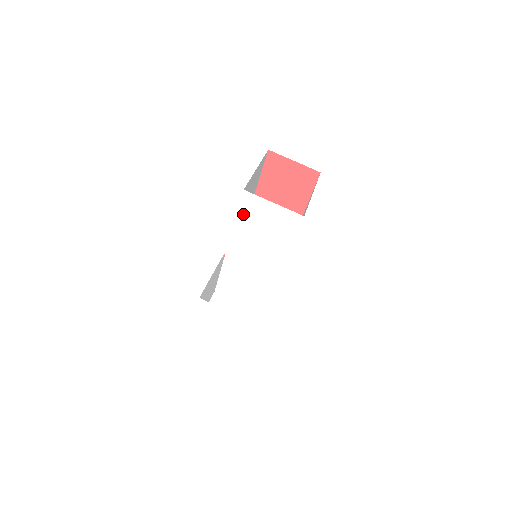
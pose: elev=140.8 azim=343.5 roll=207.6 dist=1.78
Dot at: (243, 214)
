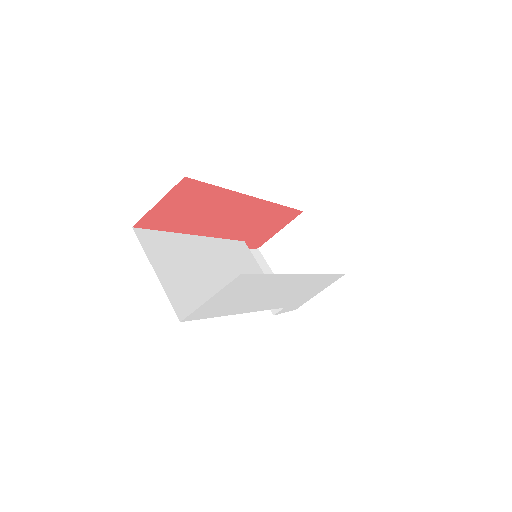
Dot at: (208, 315)
